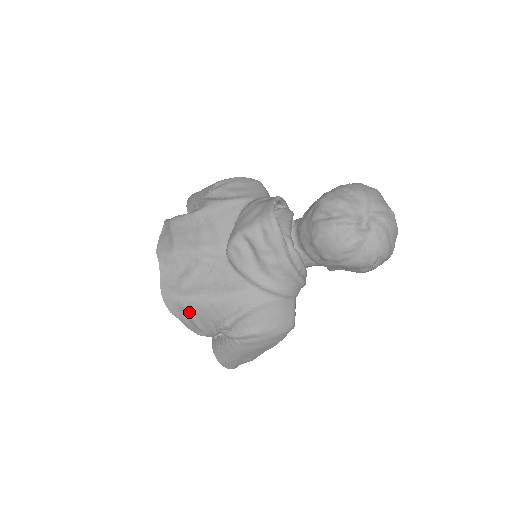
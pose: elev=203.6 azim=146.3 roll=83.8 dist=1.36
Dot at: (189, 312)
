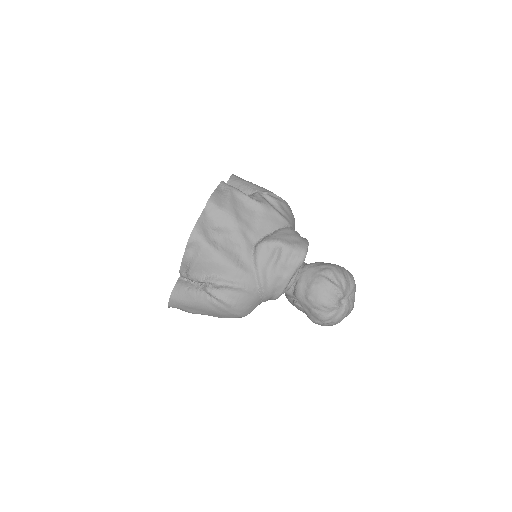
Dot at: (201, 255)
